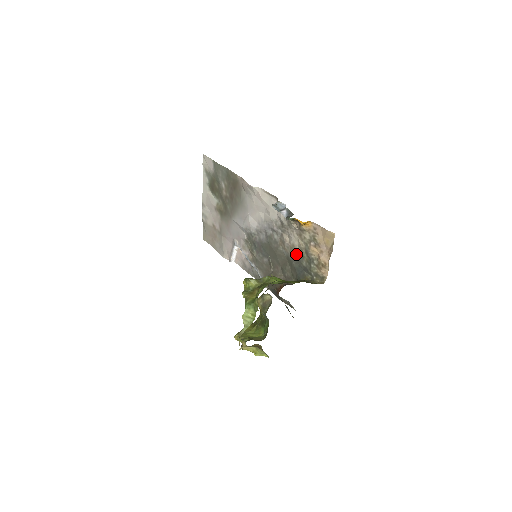
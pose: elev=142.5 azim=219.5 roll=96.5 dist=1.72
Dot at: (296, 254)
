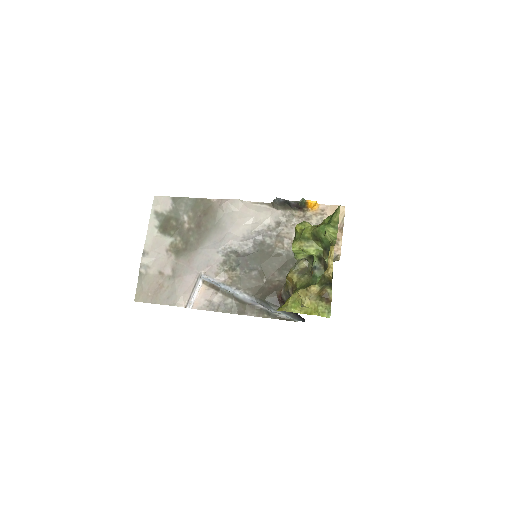
Dot at: occluded
